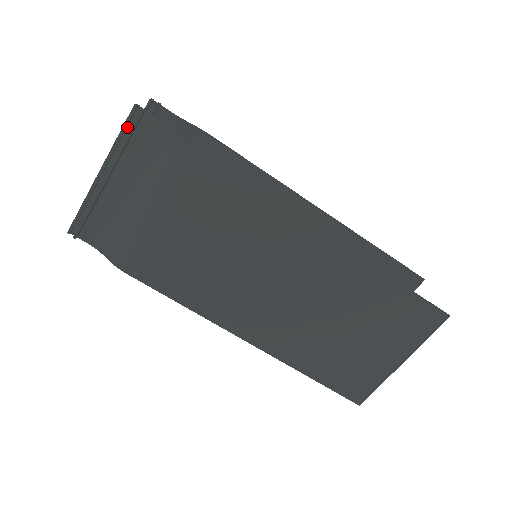
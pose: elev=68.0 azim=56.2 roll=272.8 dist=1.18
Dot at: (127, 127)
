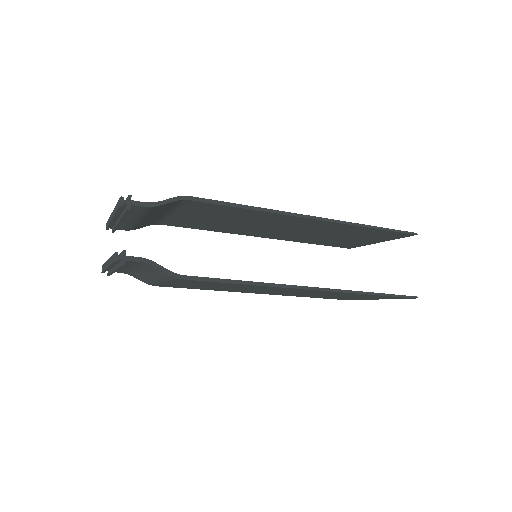
Dot at: occluded
